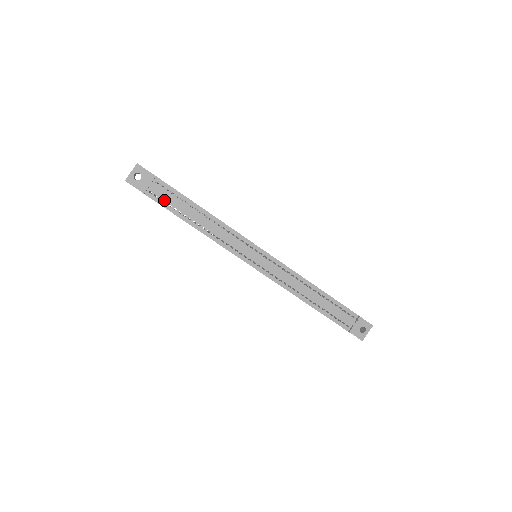
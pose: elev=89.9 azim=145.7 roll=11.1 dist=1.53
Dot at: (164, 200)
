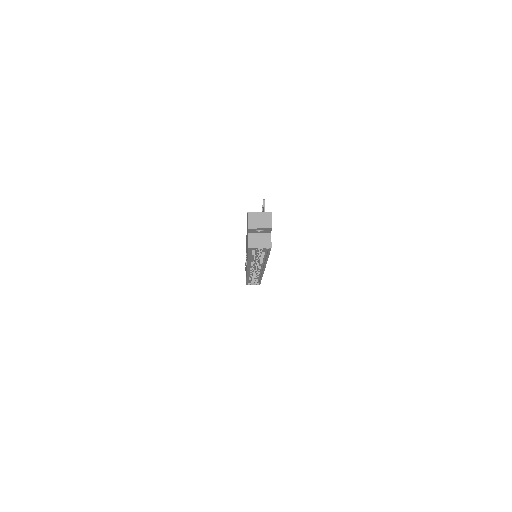
Dot at: occluded
